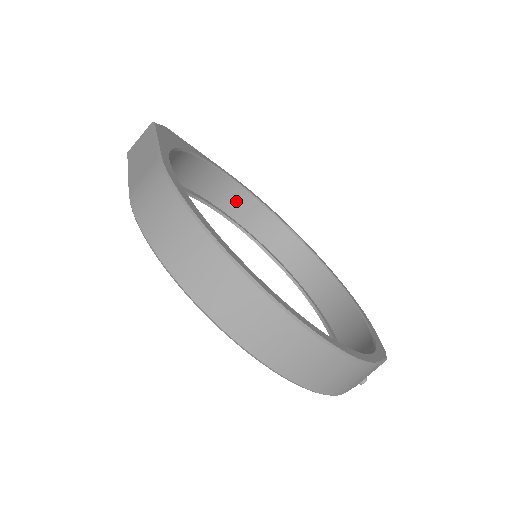
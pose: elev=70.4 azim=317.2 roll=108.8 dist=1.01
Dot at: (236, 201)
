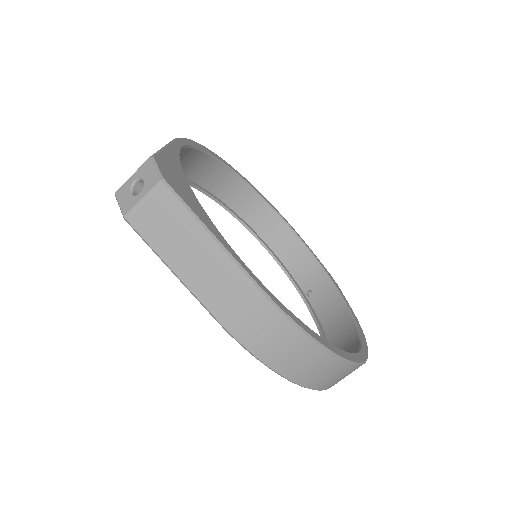
Dot at: occluded
